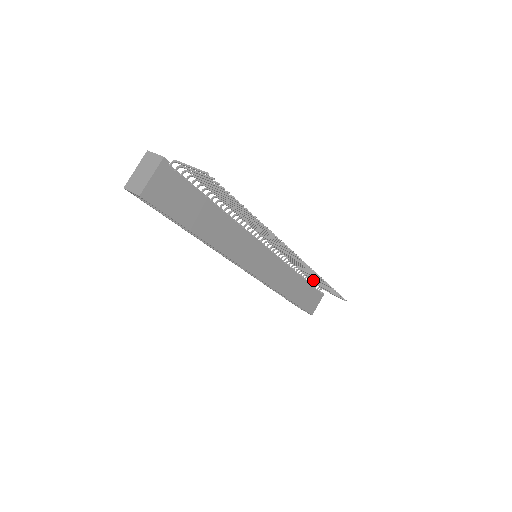
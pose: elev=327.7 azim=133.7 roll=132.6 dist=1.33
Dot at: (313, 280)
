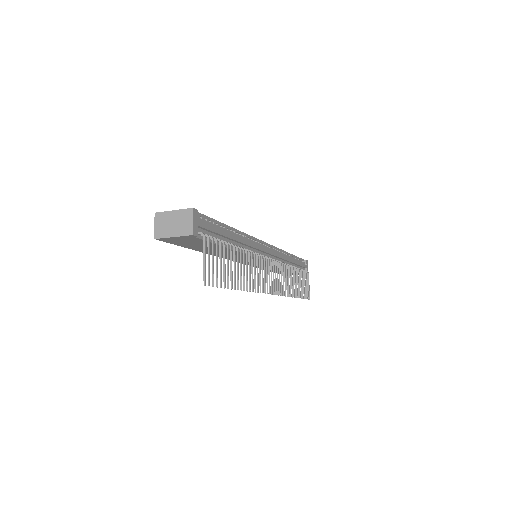
Dot at: (300, 274)
